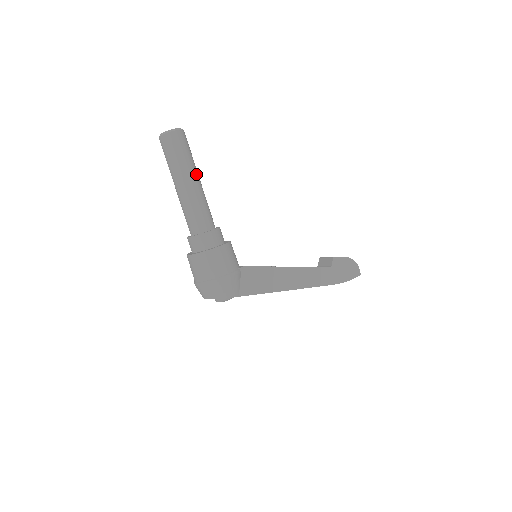
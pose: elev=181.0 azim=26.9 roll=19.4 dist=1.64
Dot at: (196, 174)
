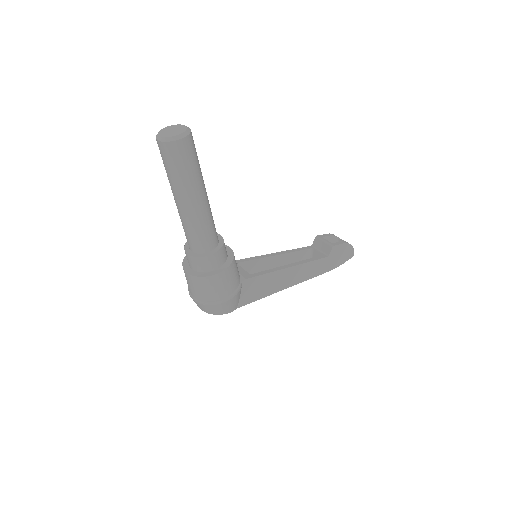
Dot at: (203, 187)
